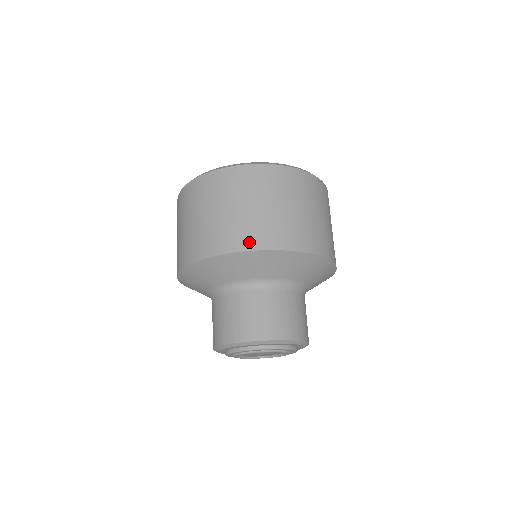
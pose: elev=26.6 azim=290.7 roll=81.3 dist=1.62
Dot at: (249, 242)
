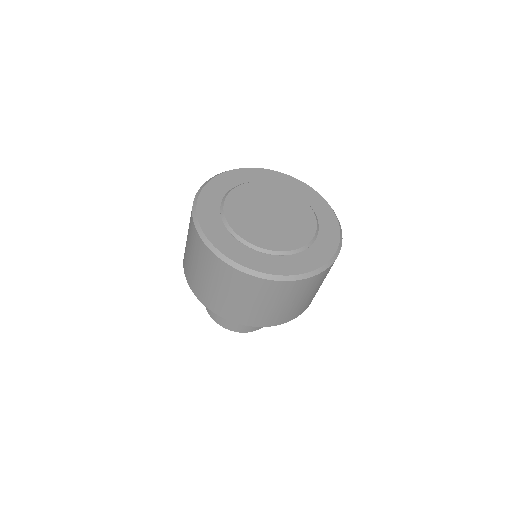
Dot at: occluded
